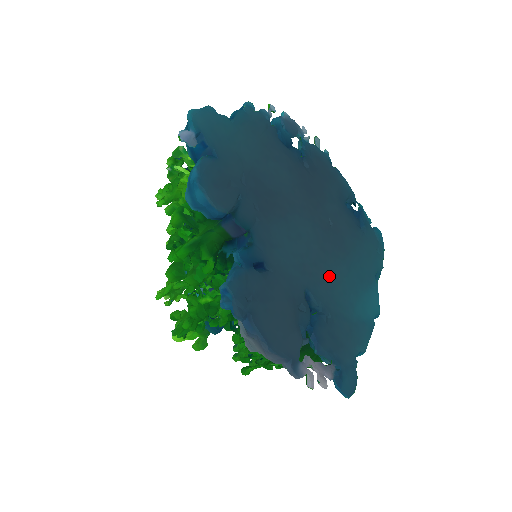
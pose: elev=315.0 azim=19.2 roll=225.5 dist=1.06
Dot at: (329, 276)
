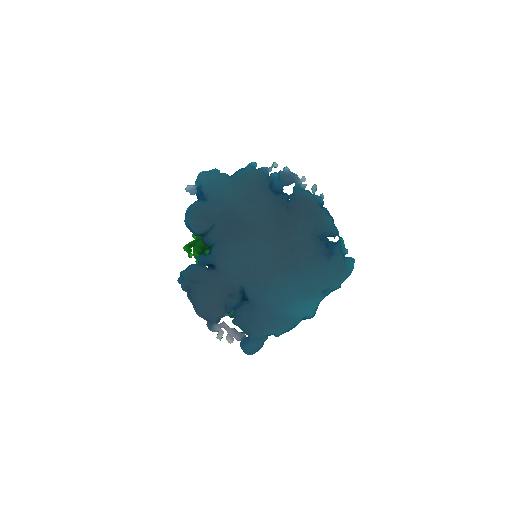
Dot at: (269, 282)
